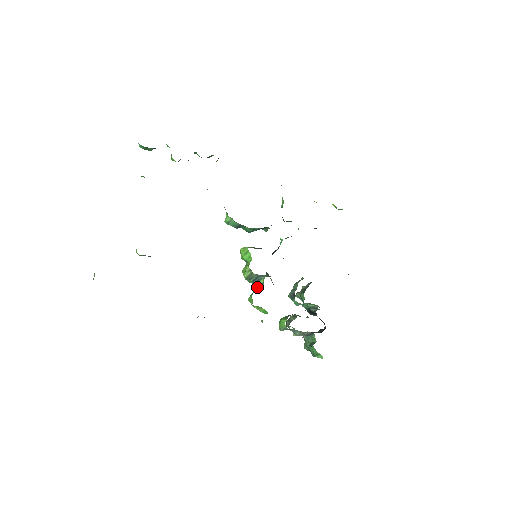
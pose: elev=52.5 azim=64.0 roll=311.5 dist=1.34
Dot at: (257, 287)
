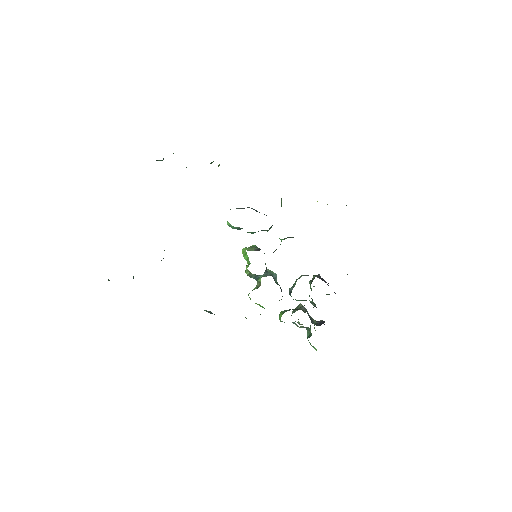
Dot at: (257, 284)
